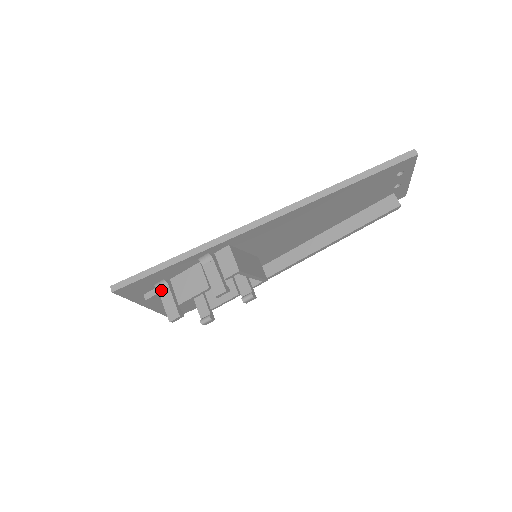
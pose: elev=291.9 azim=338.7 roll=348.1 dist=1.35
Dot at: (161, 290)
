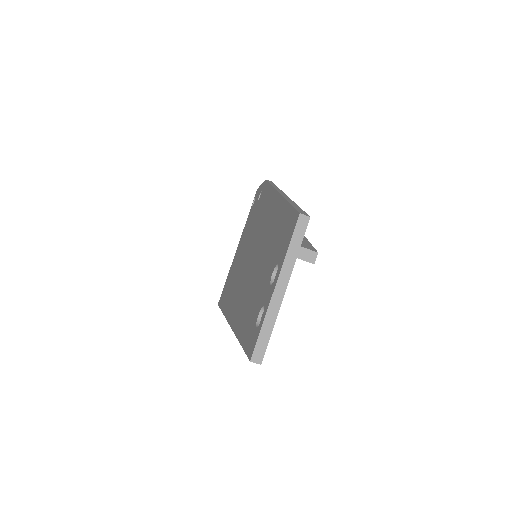
Dot at: occluded
